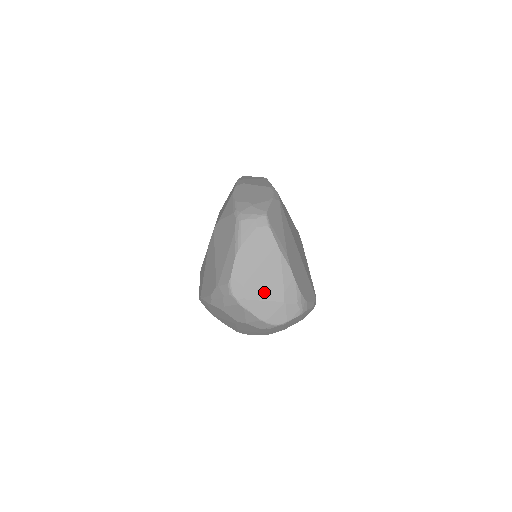
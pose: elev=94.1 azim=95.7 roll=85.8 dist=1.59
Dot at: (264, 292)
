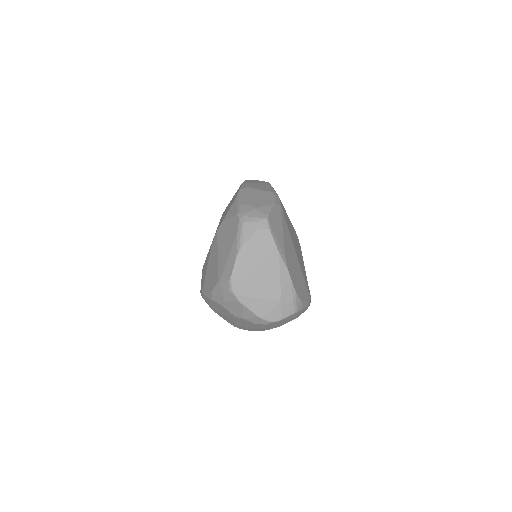
Dot at: (262, 290)
